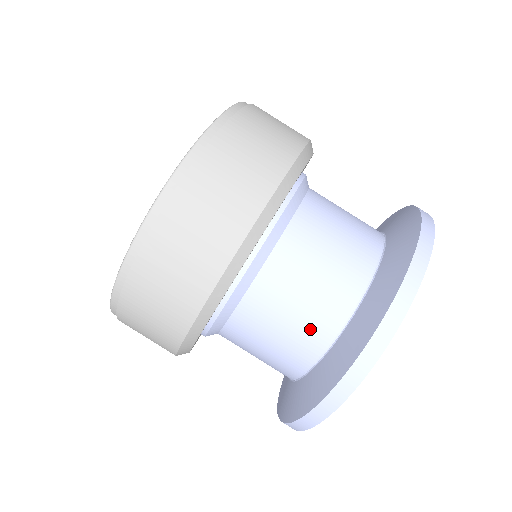
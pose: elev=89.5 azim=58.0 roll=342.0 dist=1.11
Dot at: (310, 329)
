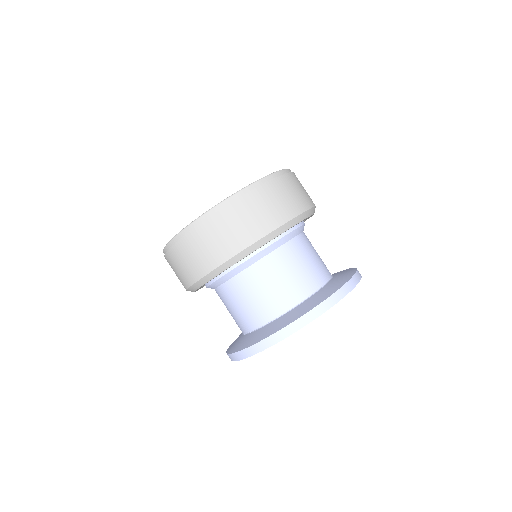
Dot at: (301, 283)
